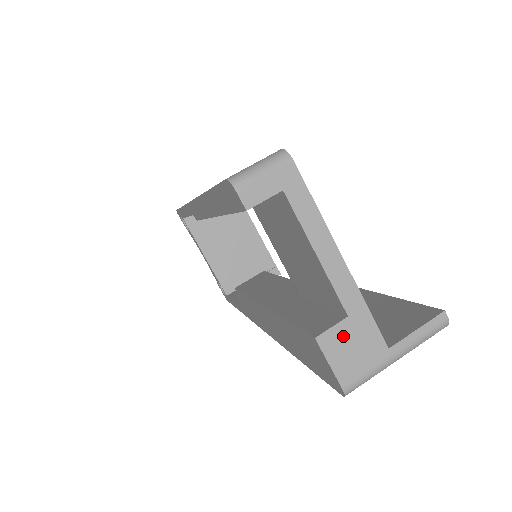
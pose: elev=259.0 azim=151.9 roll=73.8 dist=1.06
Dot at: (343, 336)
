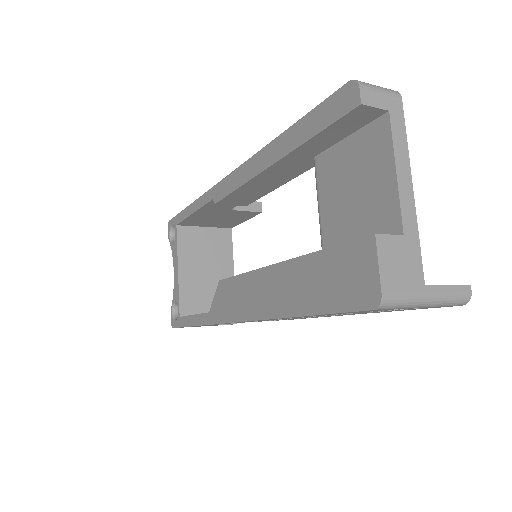
Dot at: (396, 248)
